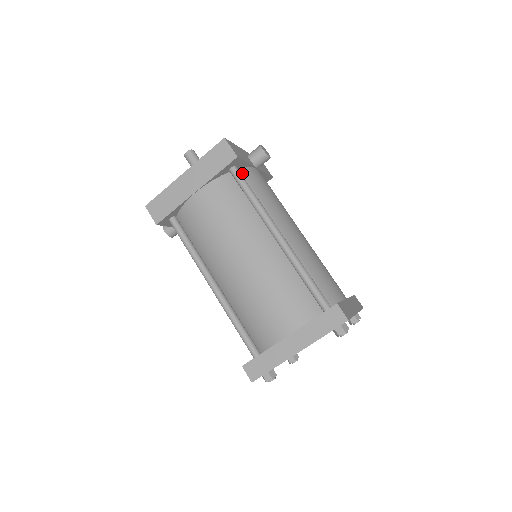
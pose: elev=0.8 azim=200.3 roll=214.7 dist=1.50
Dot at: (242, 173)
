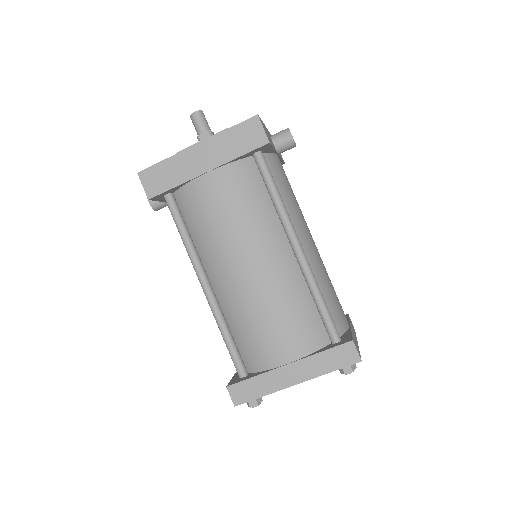
Dot at: occluded
